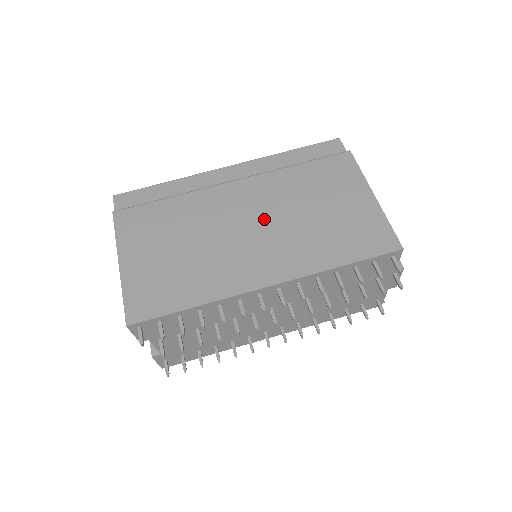
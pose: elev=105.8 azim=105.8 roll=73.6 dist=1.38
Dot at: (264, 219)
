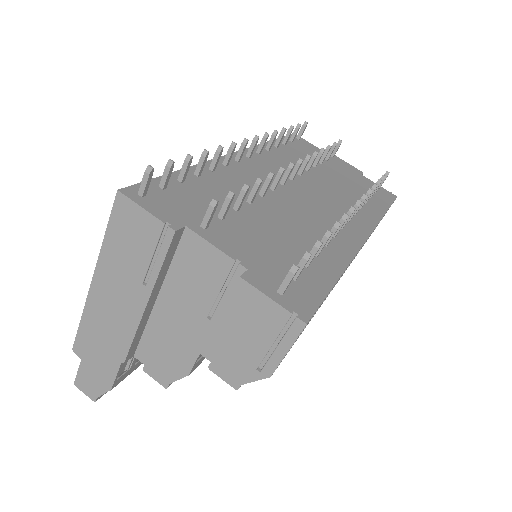
Dot at: occluded
